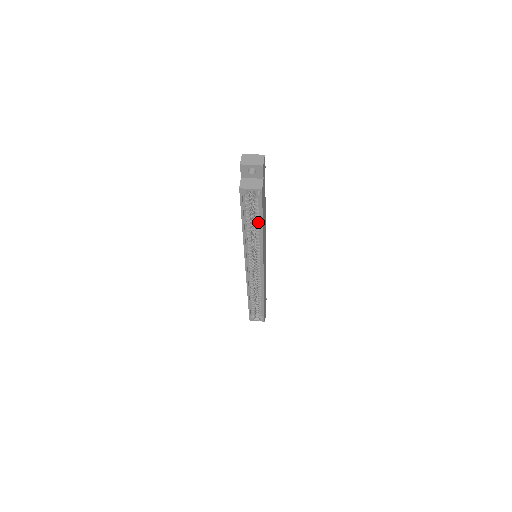
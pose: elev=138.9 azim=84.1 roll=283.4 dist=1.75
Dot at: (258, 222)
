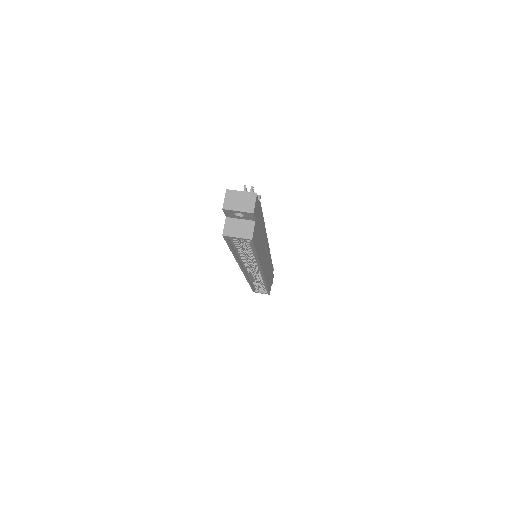
Dot at: occluded
